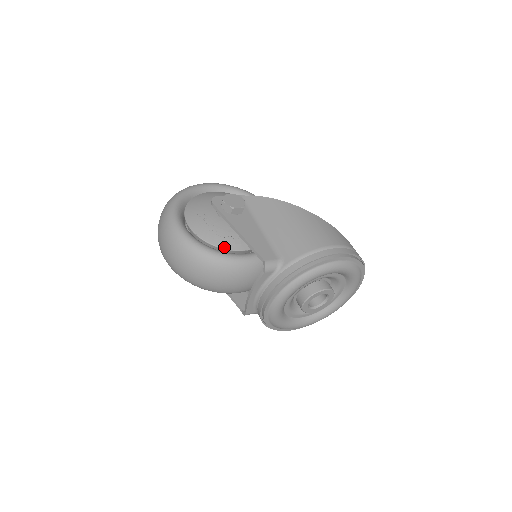
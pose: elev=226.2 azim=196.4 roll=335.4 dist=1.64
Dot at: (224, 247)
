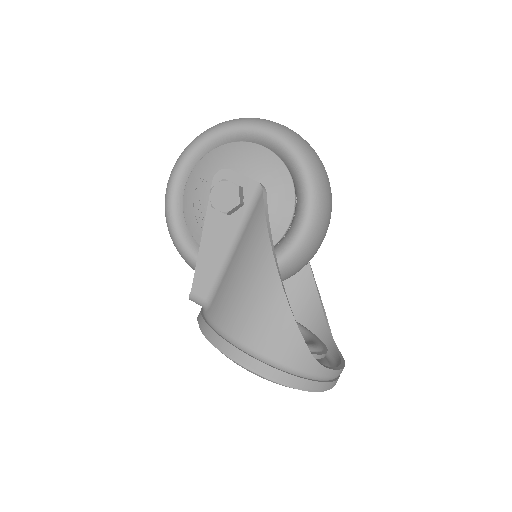
Dot at: (194, 236)
